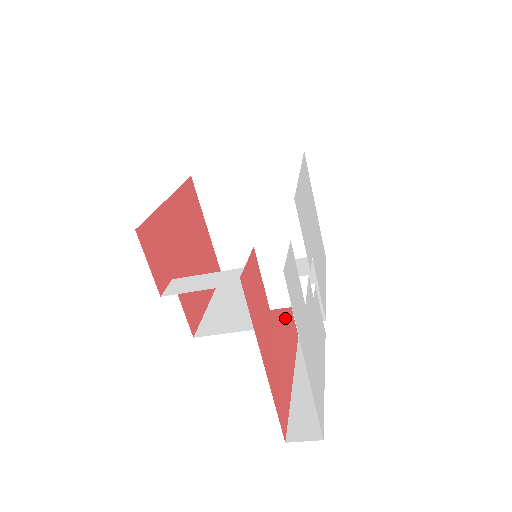
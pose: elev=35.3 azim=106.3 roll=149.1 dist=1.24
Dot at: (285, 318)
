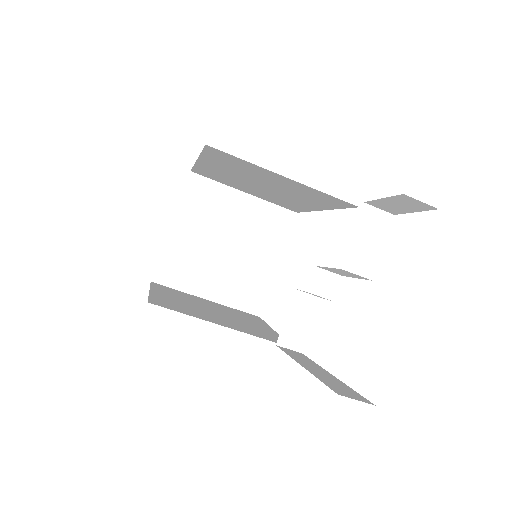
Dot at: occluded
